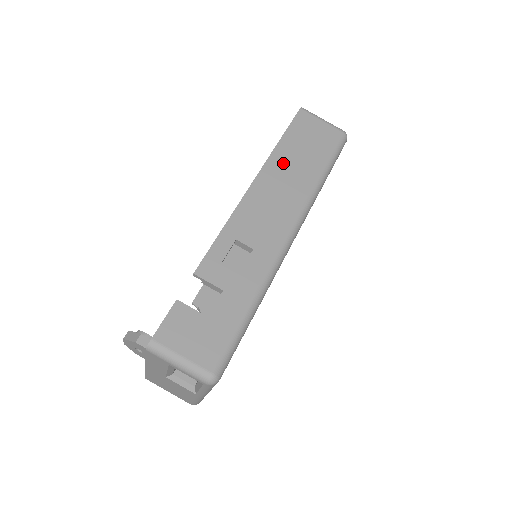
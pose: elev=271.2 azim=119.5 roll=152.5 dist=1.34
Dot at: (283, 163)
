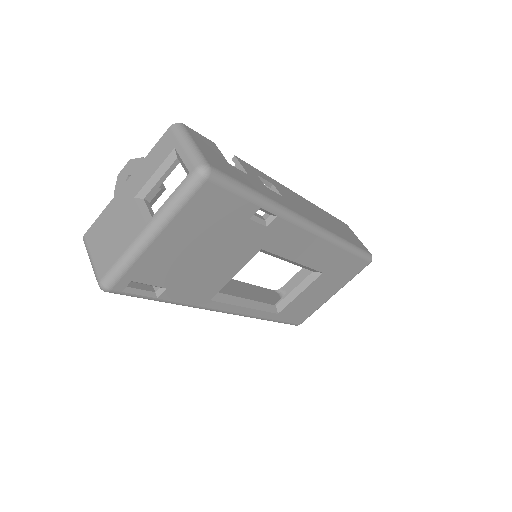
Dot at: (324, 215)
